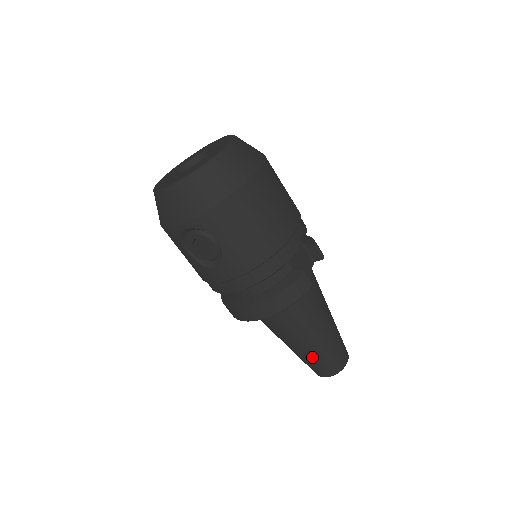
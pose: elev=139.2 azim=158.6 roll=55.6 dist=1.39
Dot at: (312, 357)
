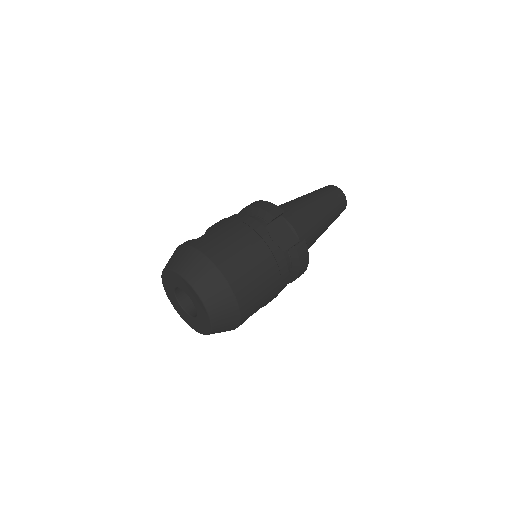
Dot at: occluded
